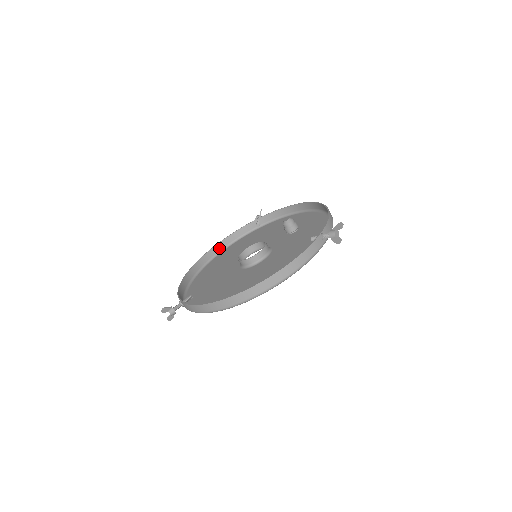
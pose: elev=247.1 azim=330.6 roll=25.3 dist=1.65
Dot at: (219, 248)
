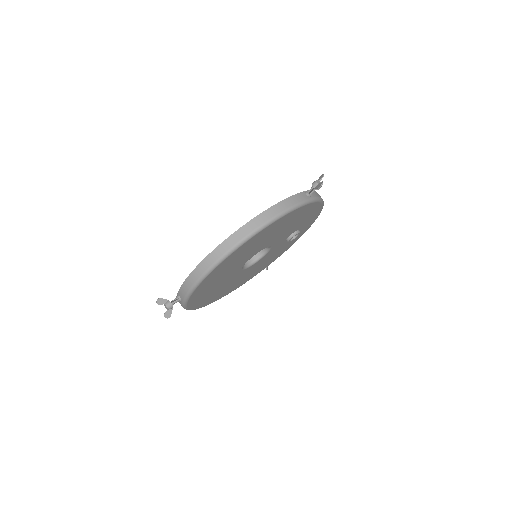
Dot at: occluded
